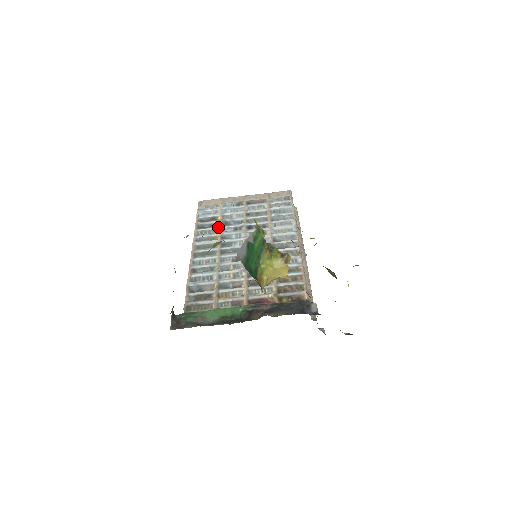
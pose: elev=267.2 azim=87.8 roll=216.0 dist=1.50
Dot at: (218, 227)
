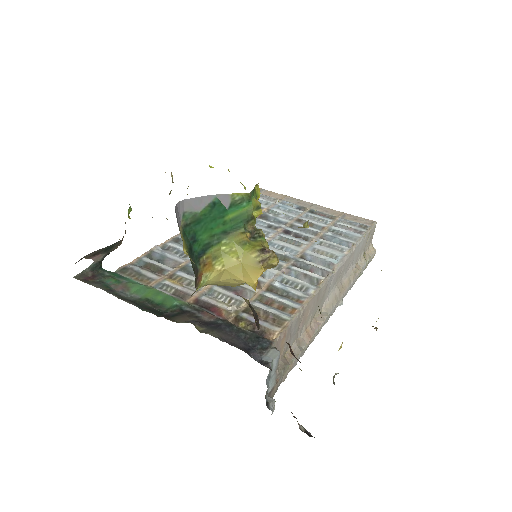
Dot at: occluded
